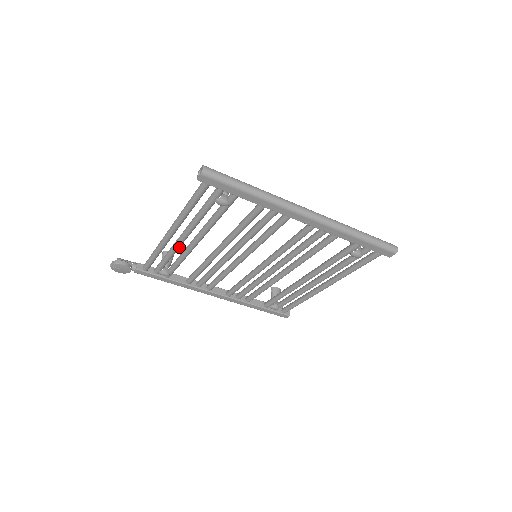
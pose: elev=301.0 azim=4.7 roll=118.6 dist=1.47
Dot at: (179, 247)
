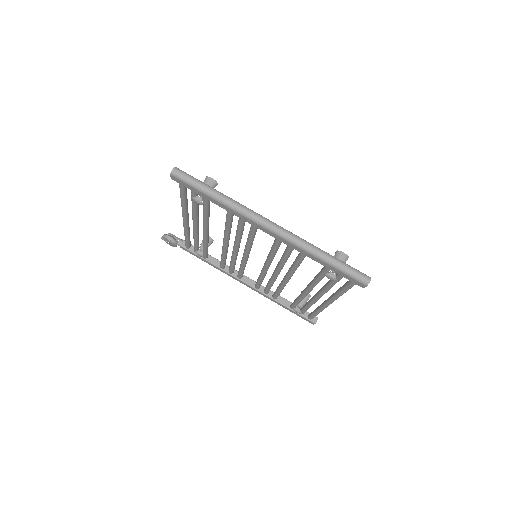
Dot at: (197, 234)
